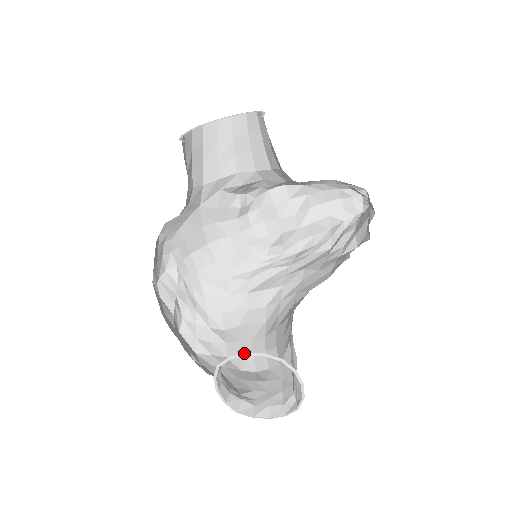
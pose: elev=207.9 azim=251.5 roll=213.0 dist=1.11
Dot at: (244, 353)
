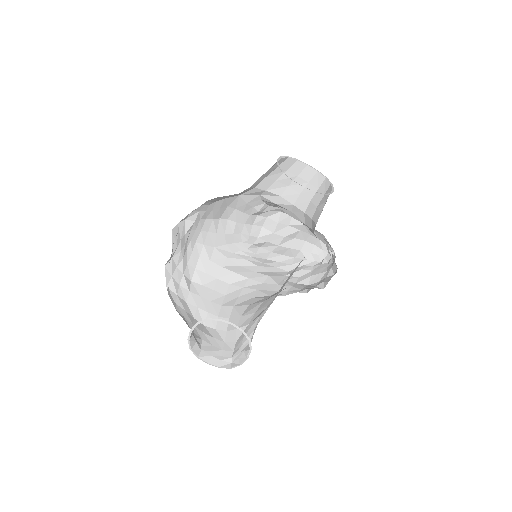
Dot at: (231, 323)
